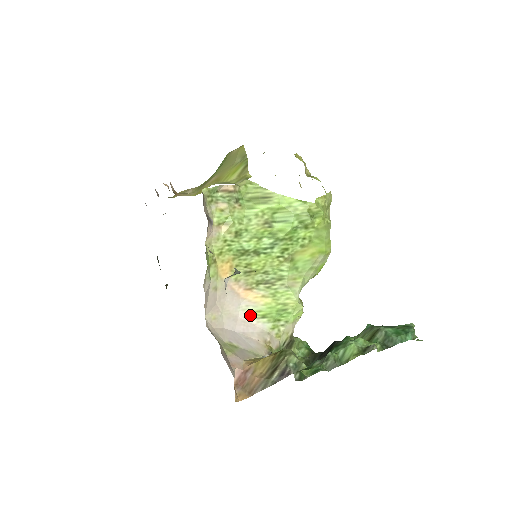
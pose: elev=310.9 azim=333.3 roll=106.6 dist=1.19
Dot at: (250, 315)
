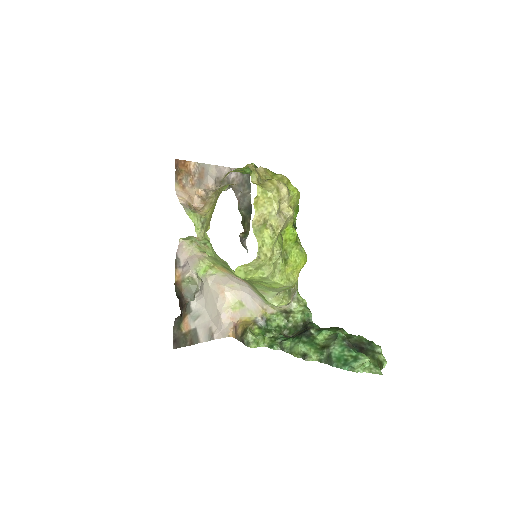
Dot at: (254, 291)
